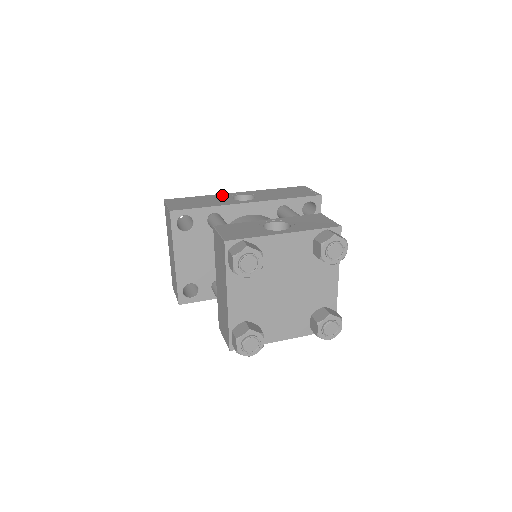
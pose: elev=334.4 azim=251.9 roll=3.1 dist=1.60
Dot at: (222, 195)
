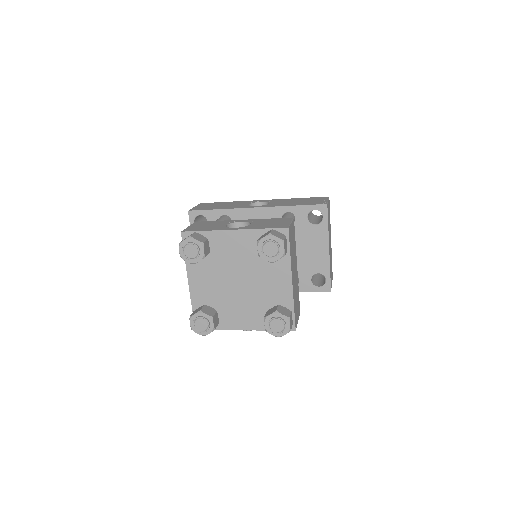
Dot at: (246, 201)
